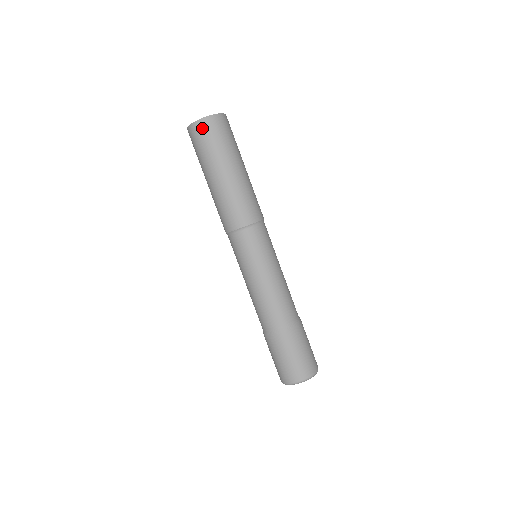
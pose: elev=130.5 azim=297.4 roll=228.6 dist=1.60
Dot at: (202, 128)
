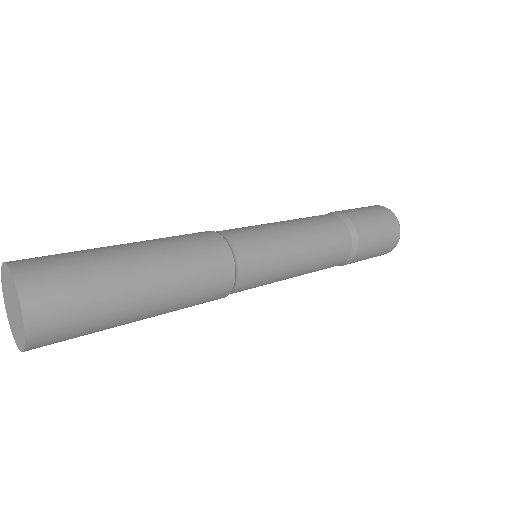
Dot at: (46, 341)
